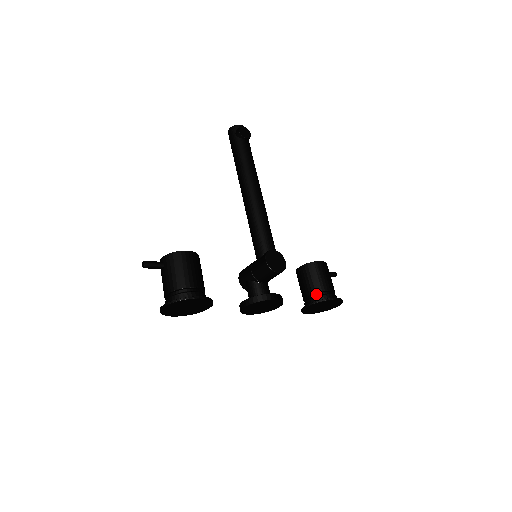
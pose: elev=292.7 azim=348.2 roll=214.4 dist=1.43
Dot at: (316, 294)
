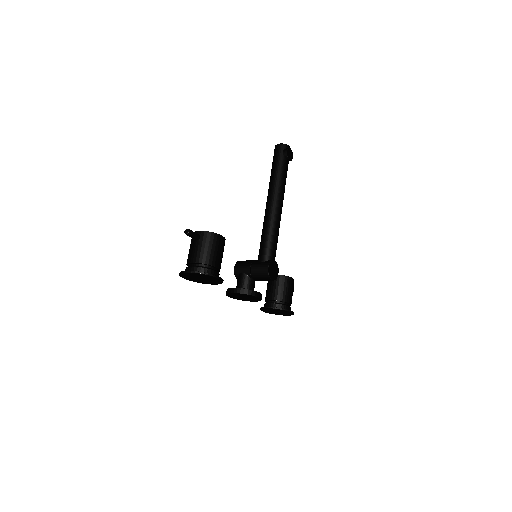
Dot at: (279, 302)
